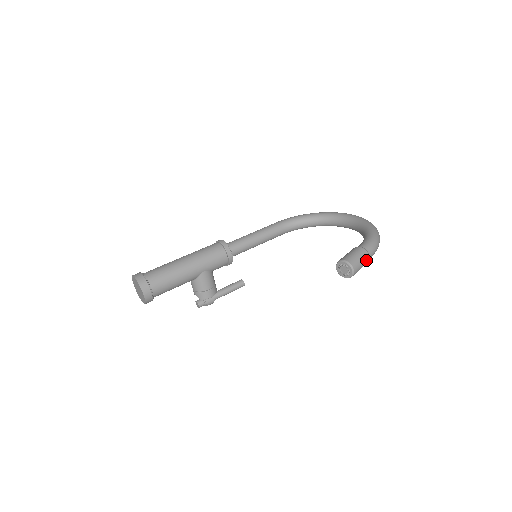
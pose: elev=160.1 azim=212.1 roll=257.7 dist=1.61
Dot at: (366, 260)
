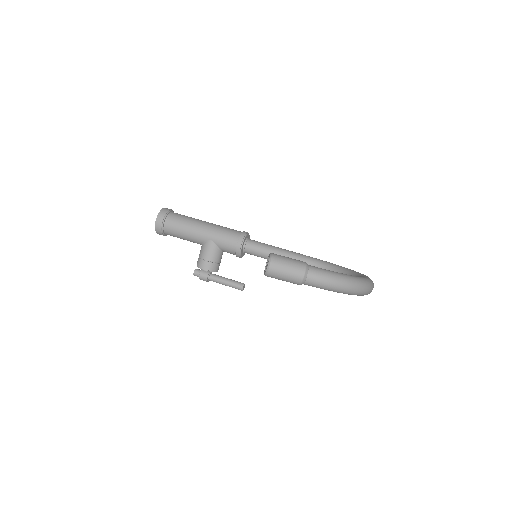
Dot at: (297, 273)
